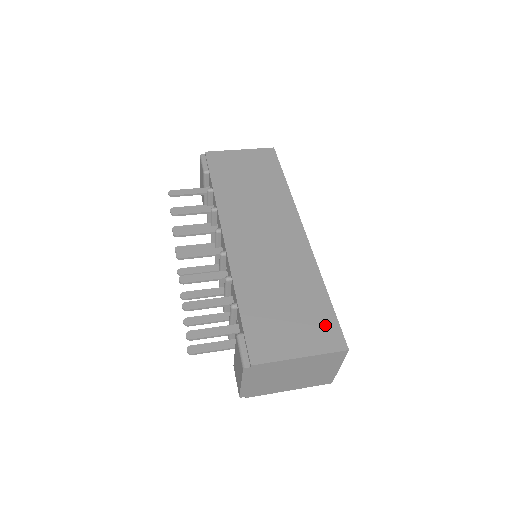
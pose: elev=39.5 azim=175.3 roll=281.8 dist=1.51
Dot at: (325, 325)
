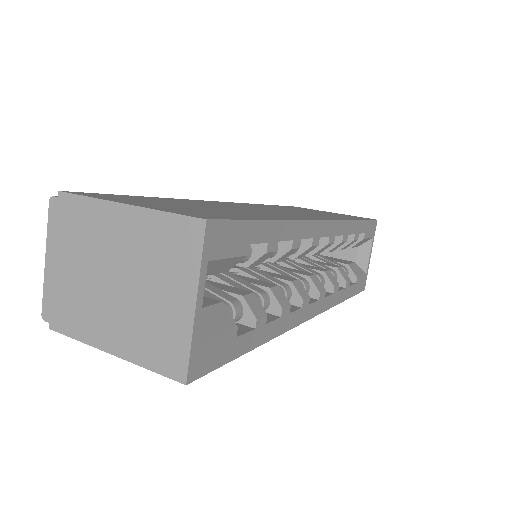
Dot at: (216, 214)
